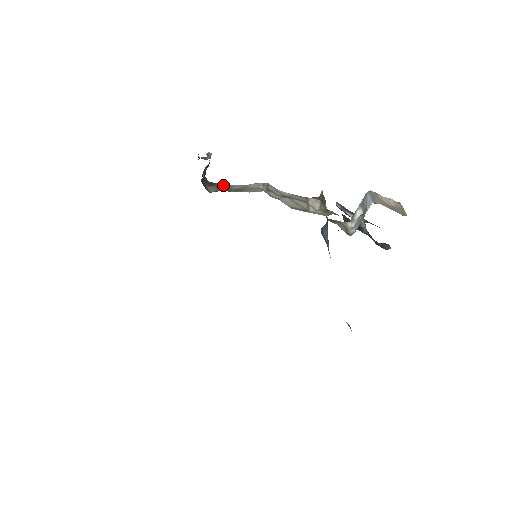
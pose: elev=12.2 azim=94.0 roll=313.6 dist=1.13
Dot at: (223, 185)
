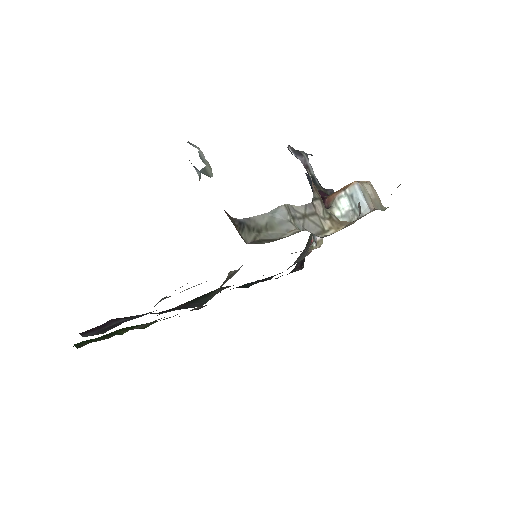
Dot at: (249, 221)
